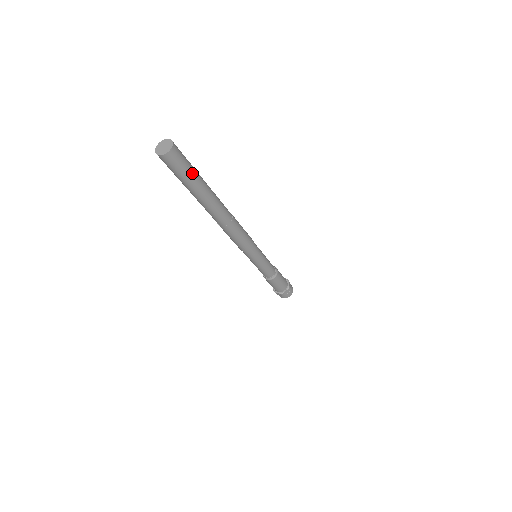
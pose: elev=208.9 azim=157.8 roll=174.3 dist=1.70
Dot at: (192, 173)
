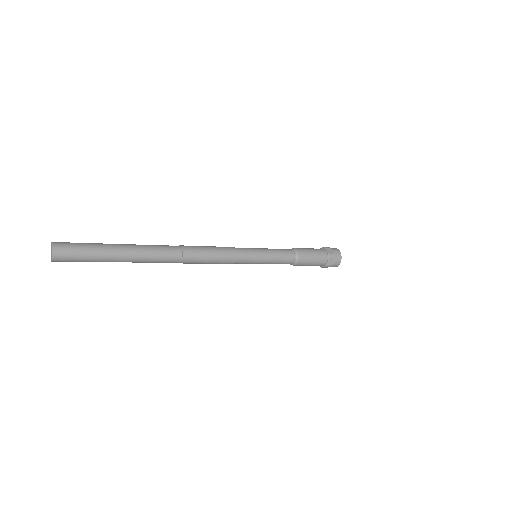
Dot at: (95, 251)
